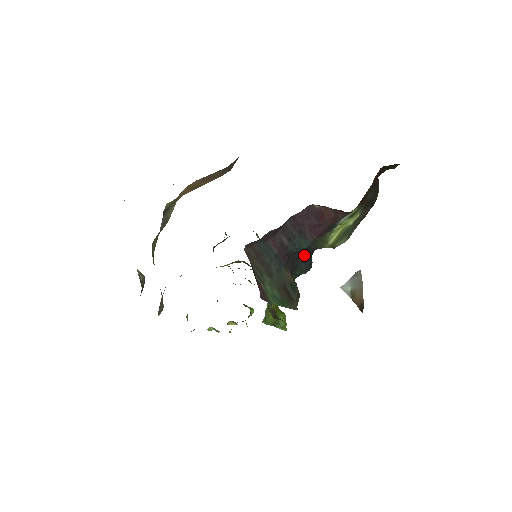
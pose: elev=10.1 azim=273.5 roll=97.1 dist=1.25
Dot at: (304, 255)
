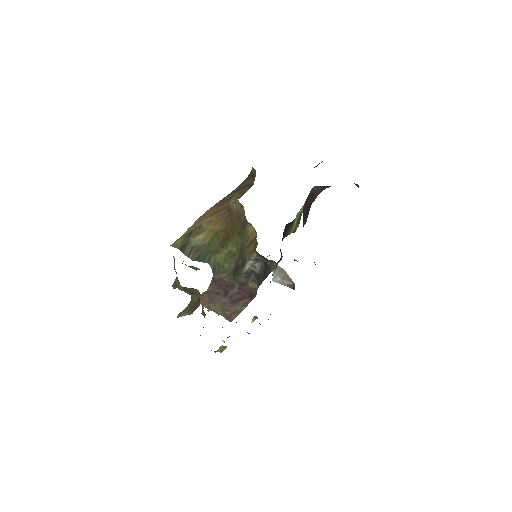
Dot at: occluded
